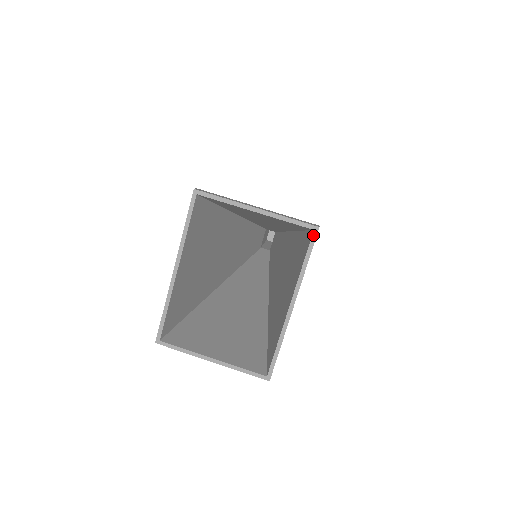
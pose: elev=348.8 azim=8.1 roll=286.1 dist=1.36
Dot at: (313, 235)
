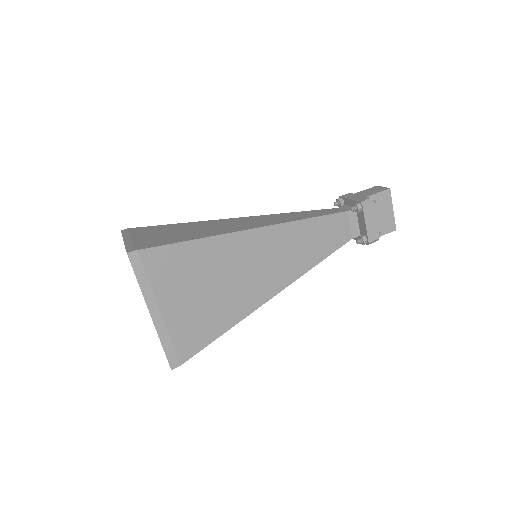
Dot at: (129, 259)
